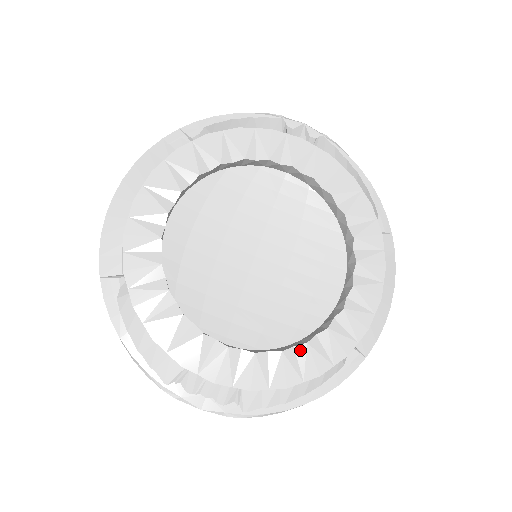
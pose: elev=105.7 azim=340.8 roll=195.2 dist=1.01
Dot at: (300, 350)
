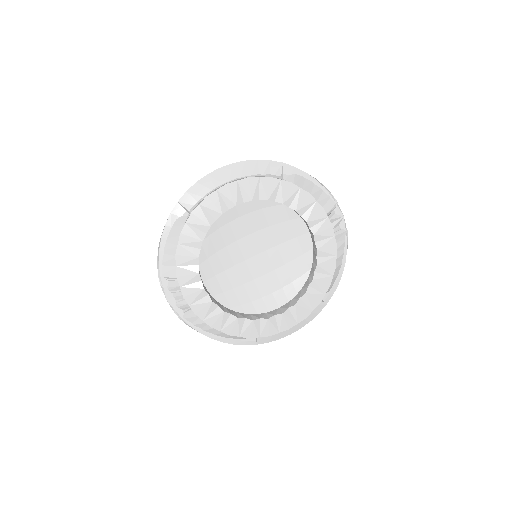
Dot at: (232, 318)
